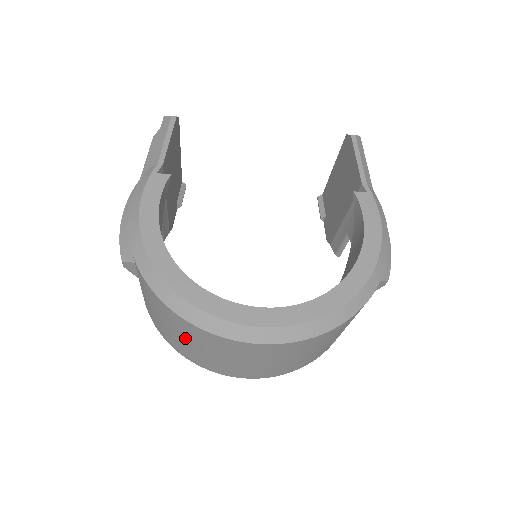
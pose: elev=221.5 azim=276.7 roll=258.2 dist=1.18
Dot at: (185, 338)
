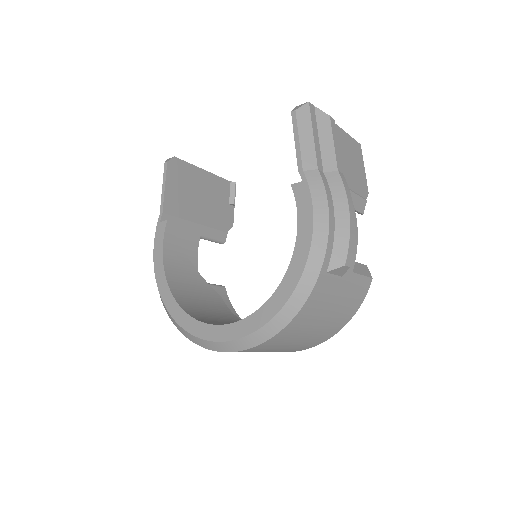
Dot at: occluded
